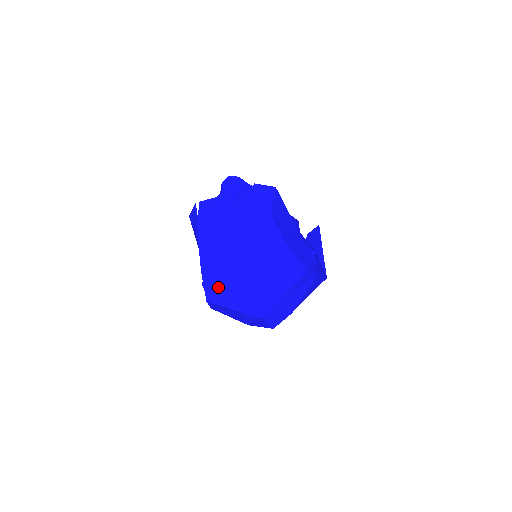
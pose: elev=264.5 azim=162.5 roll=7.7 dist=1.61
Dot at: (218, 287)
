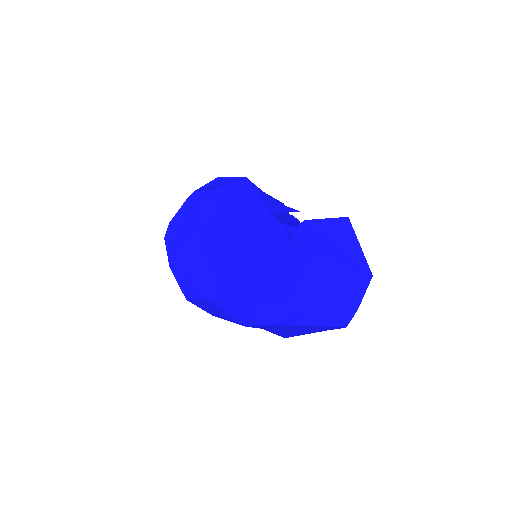
Dot at: (184, 278)
